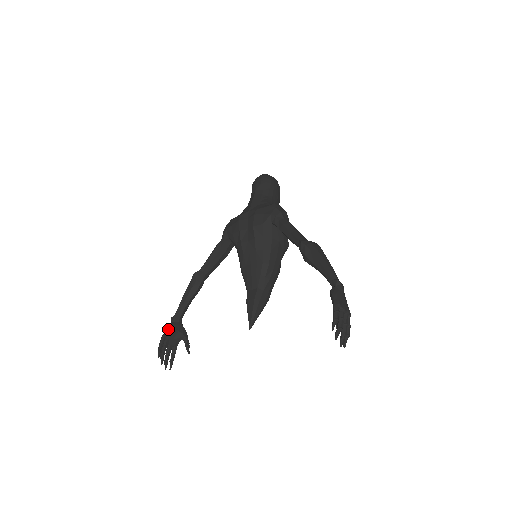
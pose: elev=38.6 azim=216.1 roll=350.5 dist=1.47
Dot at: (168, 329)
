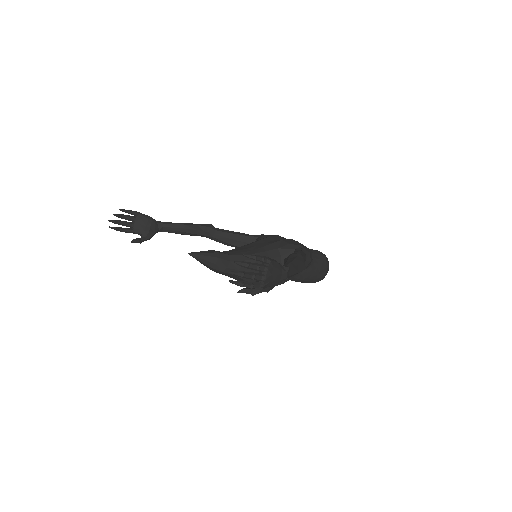
Dot at: (149, 216)
